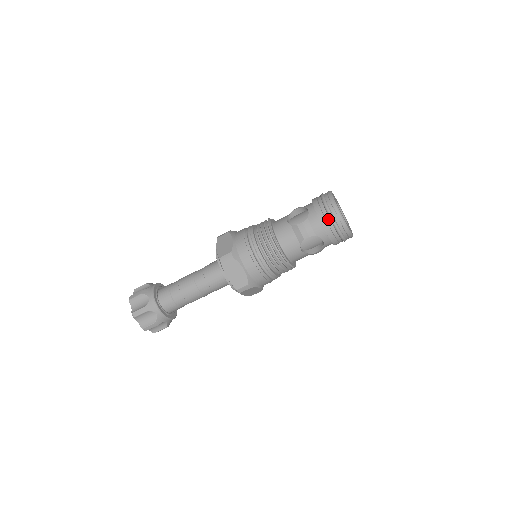
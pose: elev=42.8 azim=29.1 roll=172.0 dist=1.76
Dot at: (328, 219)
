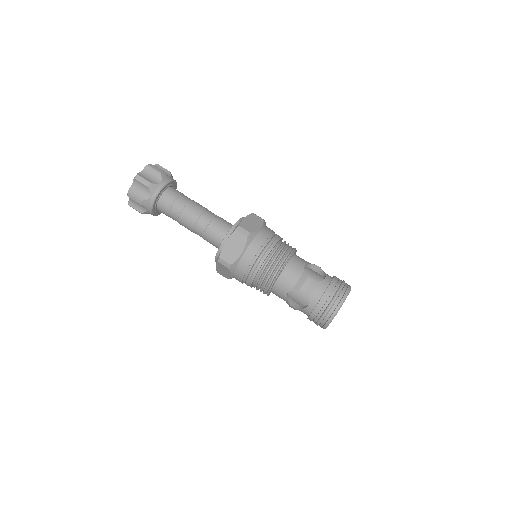
Dot at: (330, 299)
